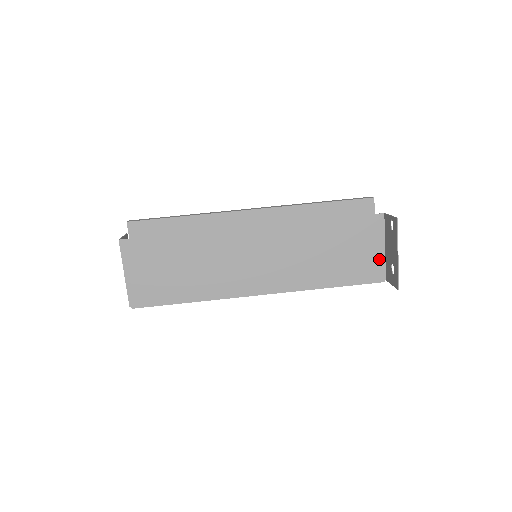
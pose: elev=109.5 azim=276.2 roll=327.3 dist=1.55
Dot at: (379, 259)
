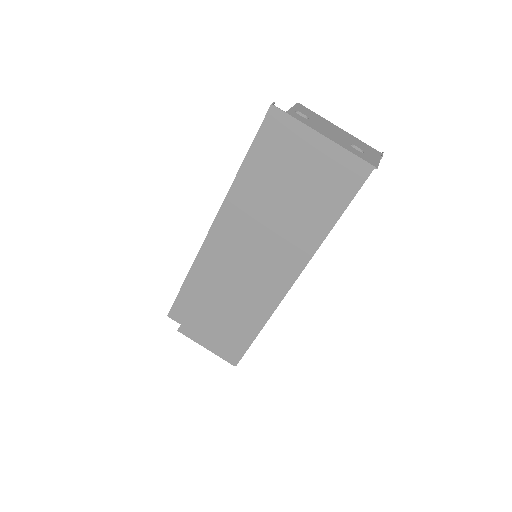
Dot at: occluded
